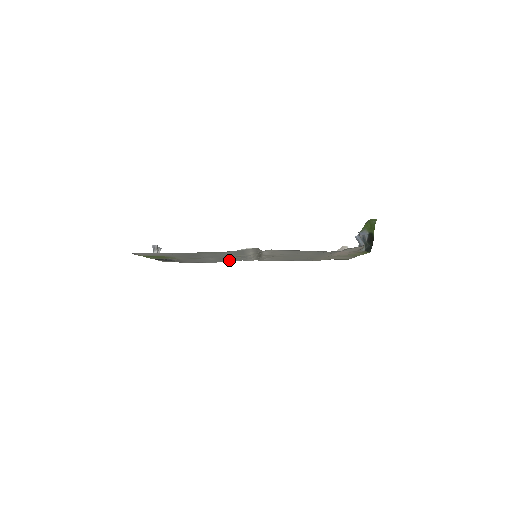
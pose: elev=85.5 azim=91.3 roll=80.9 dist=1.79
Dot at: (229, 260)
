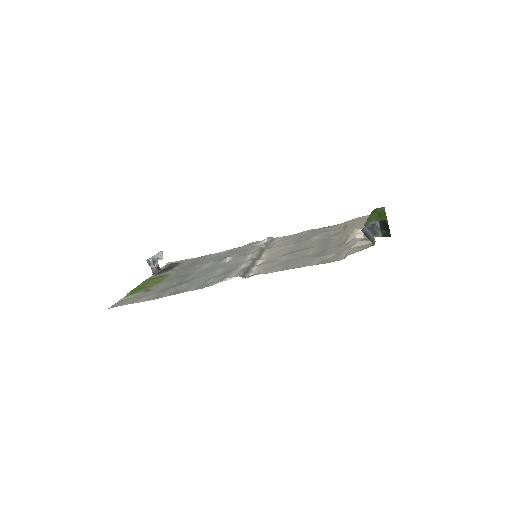
Dot at: (235, 253)
